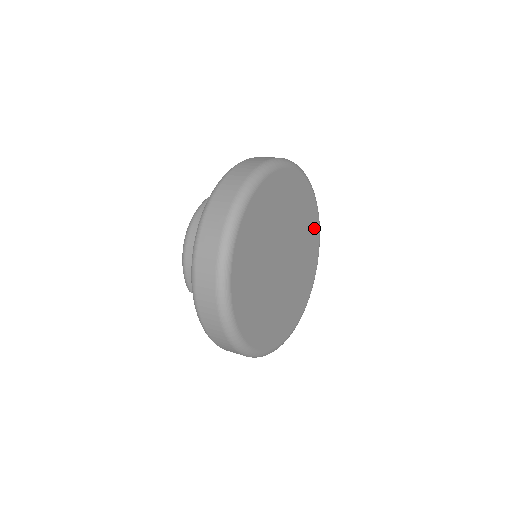
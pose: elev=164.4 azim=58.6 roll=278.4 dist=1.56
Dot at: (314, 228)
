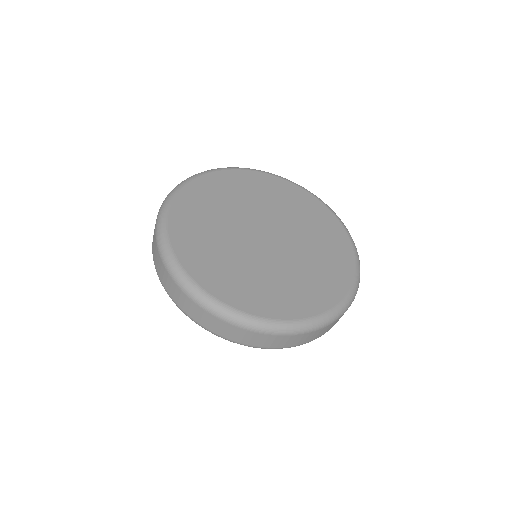
Dot at: (334, 286)
